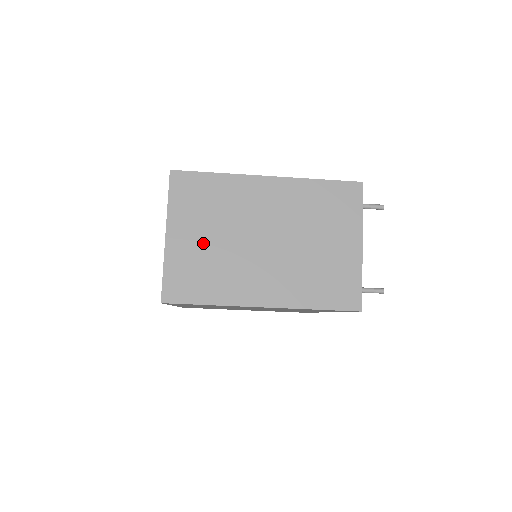
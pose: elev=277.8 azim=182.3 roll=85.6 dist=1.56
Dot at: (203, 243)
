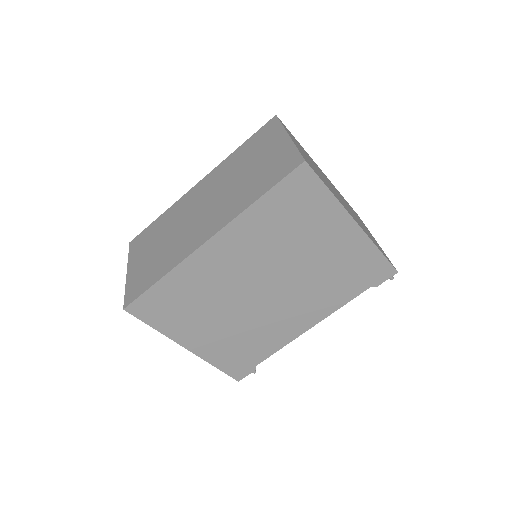
Dot at: (310, 161)
